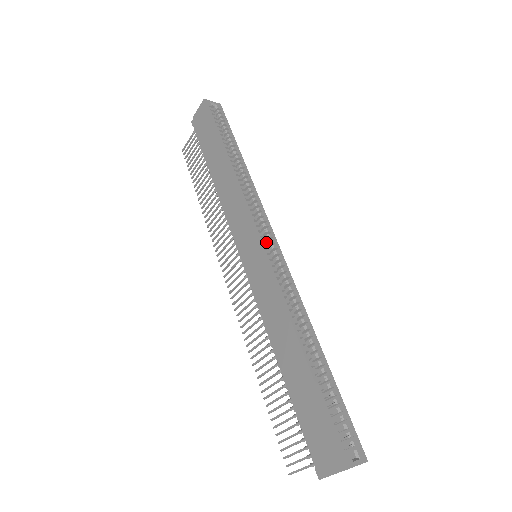
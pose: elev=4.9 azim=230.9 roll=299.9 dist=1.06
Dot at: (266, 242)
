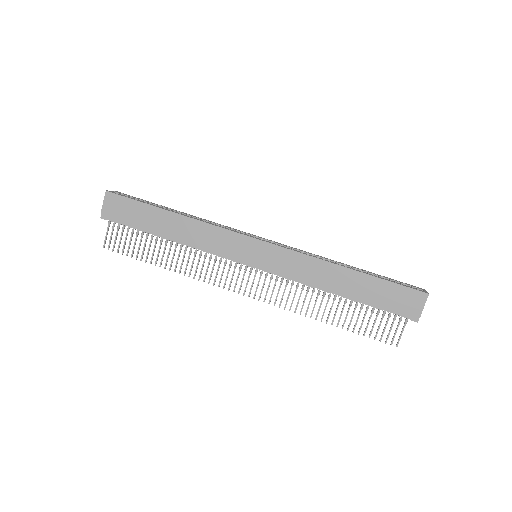
Dot at: occluded
